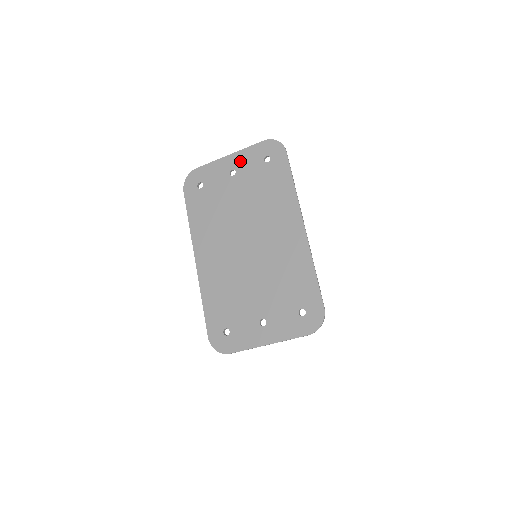
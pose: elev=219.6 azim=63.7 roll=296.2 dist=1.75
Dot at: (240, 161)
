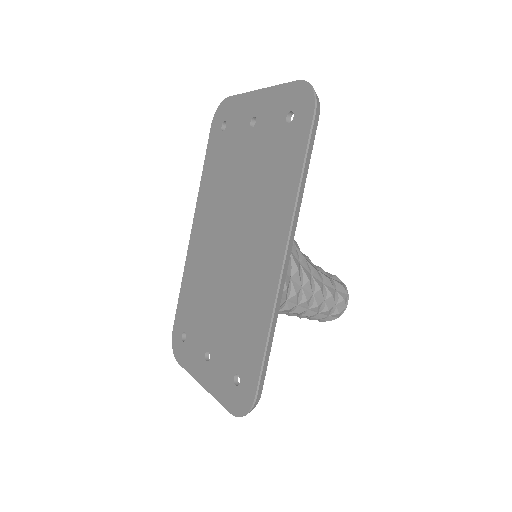
Dot at: (265, 106)
